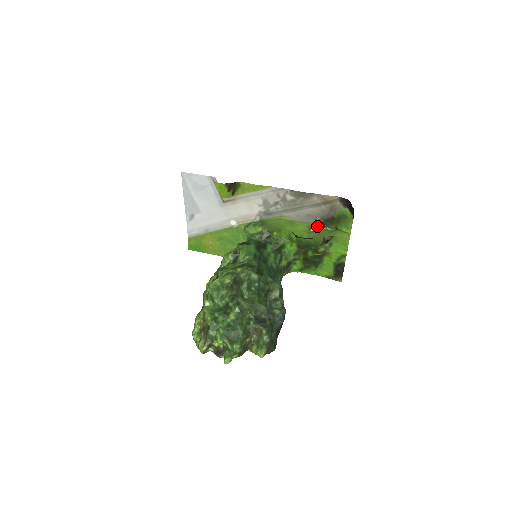
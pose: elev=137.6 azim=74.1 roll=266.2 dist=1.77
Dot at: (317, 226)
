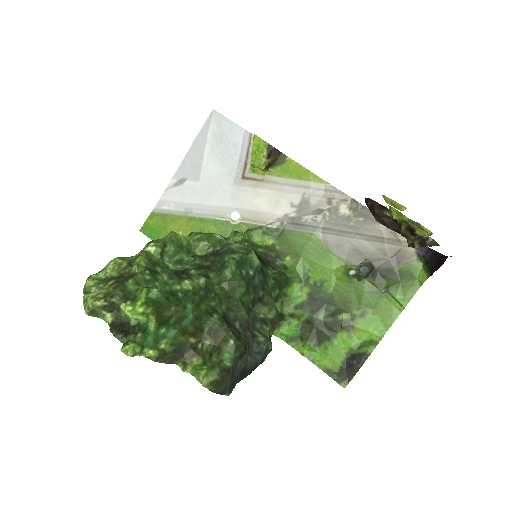
Dot at: (367, 265)
